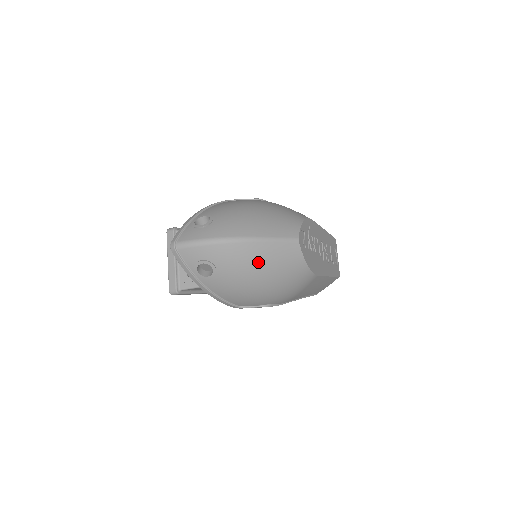
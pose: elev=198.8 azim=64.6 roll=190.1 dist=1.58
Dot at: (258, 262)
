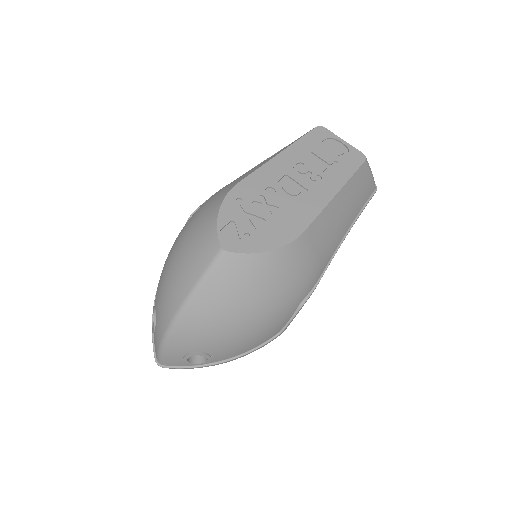
Dot at: (217, 313)
